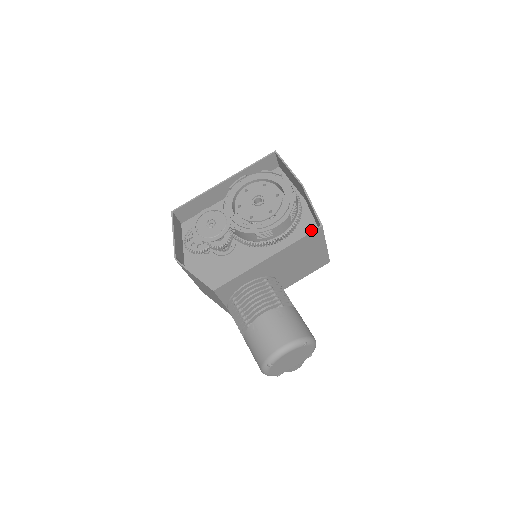
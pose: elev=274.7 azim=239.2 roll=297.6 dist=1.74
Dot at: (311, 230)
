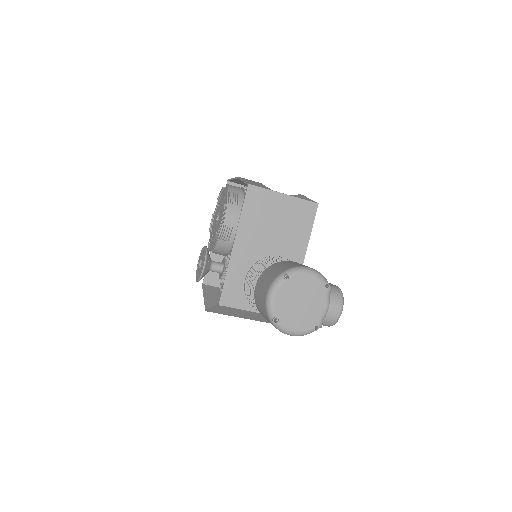
Dot at: occluded
